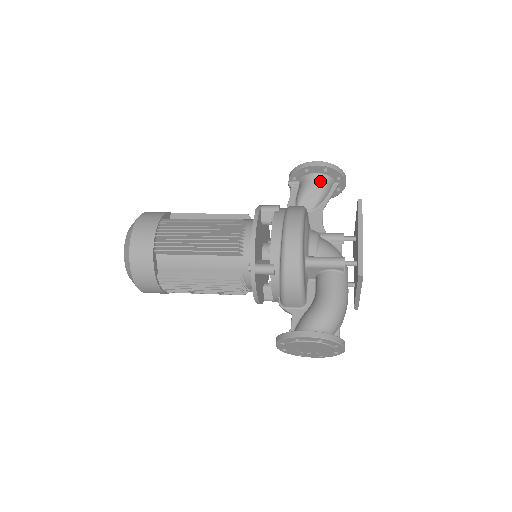
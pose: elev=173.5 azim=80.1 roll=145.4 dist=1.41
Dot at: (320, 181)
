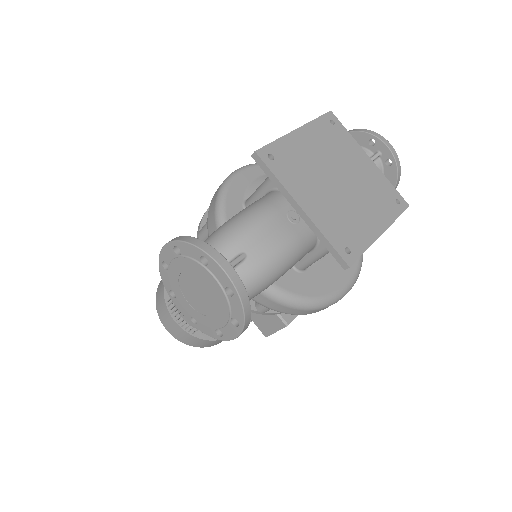
Dot at: occluded
